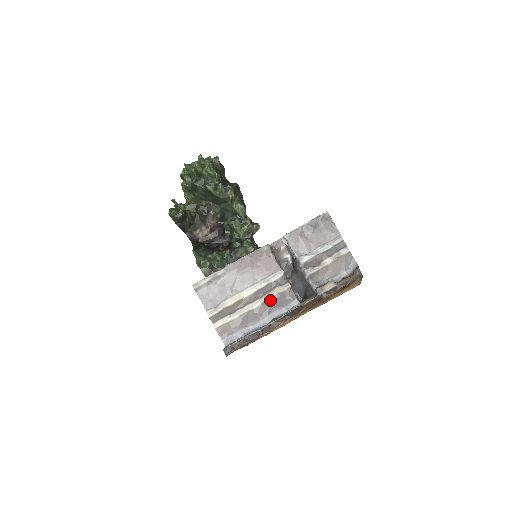
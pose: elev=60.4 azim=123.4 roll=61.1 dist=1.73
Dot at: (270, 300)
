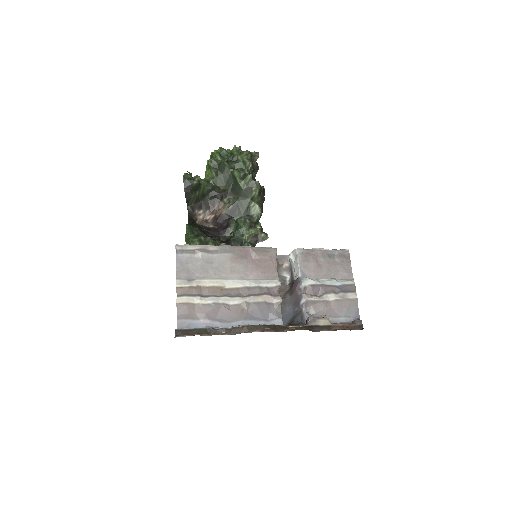
Dot at: (253, 304)
